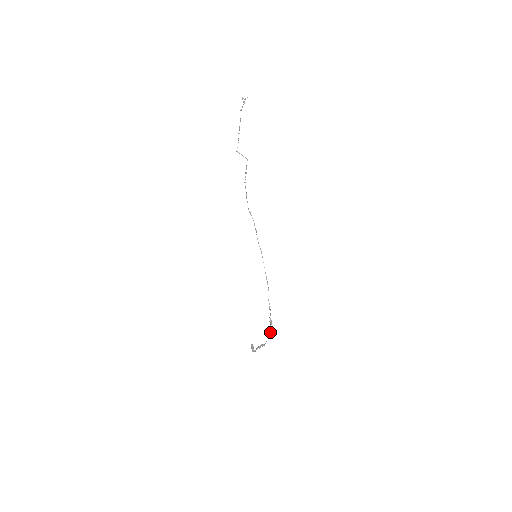
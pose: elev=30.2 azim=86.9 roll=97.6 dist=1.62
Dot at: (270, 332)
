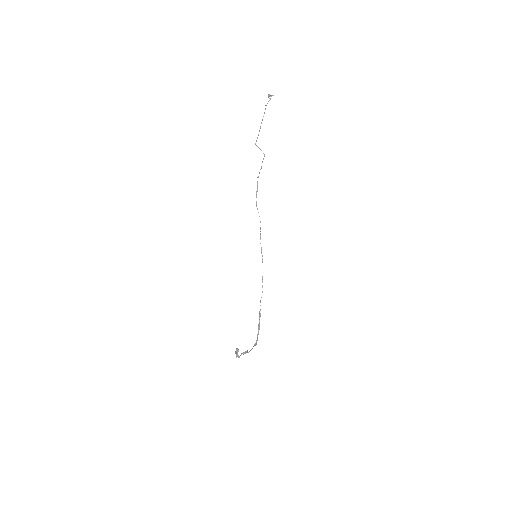
Dot at: (256, 340)
